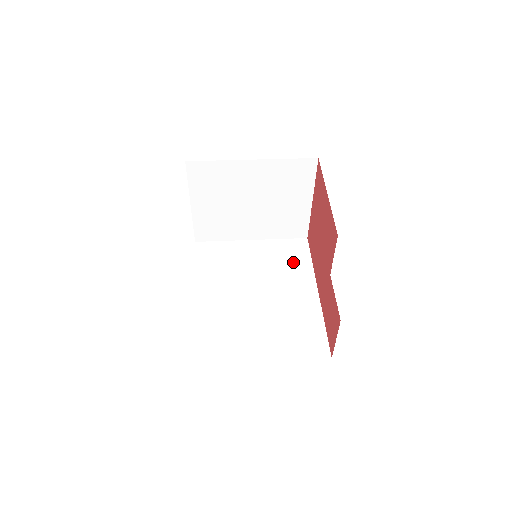
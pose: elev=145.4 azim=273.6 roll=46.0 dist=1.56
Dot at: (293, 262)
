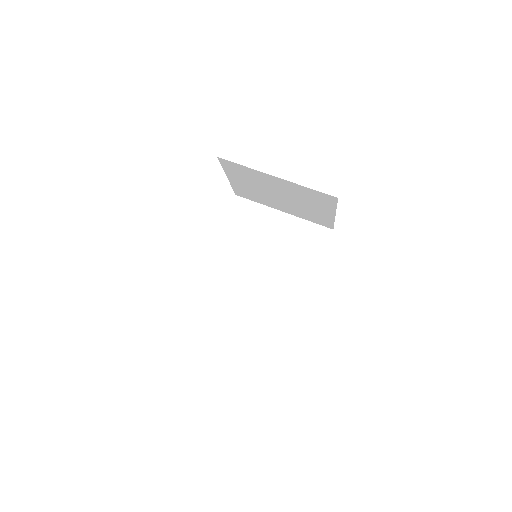
Dot at: (305, 251)
